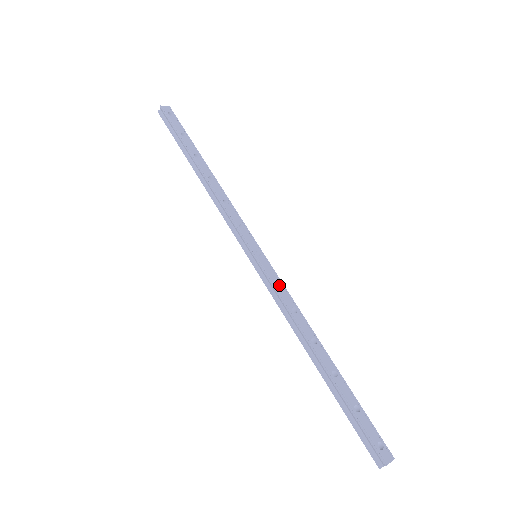
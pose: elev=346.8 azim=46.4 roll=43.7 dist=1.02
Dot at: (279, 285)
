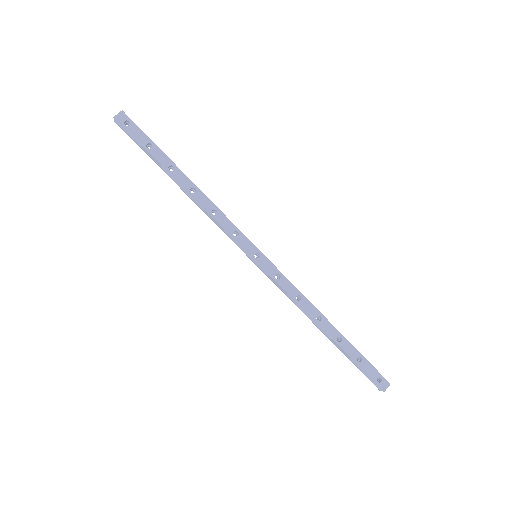
Dot at: (281, 280)
